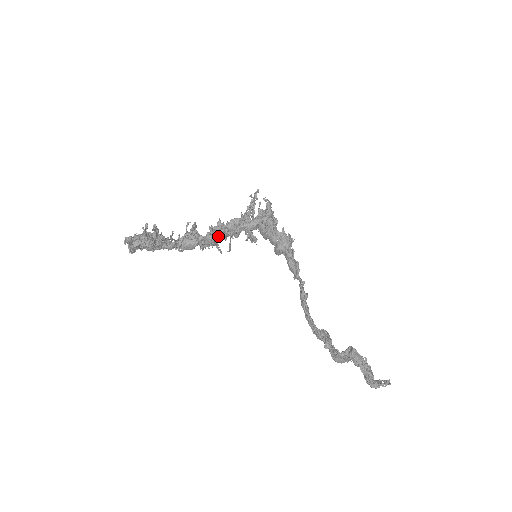
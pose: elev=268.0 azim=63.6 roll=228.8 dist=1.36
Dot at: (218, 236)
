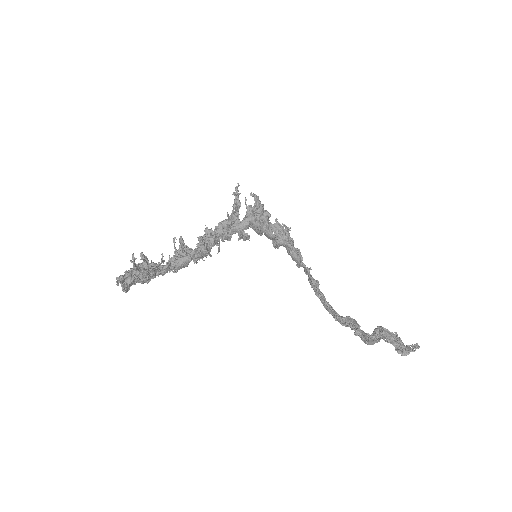
Dot at: (210, 245)
